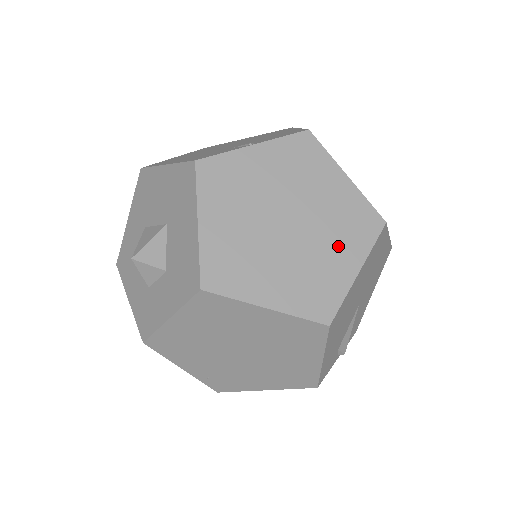
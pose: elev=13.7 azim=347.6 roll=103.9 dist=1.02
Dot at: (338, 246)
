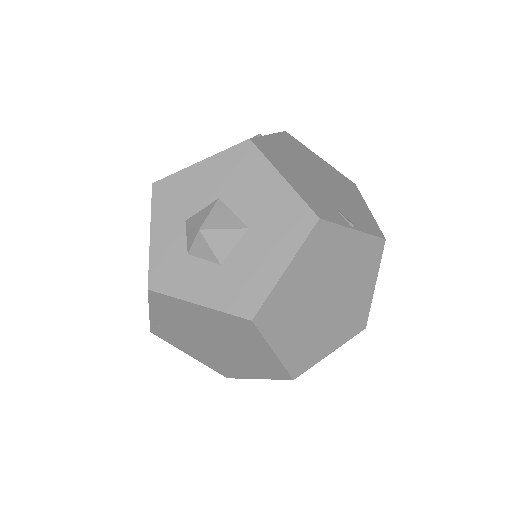
Dot at: (336, 330)
